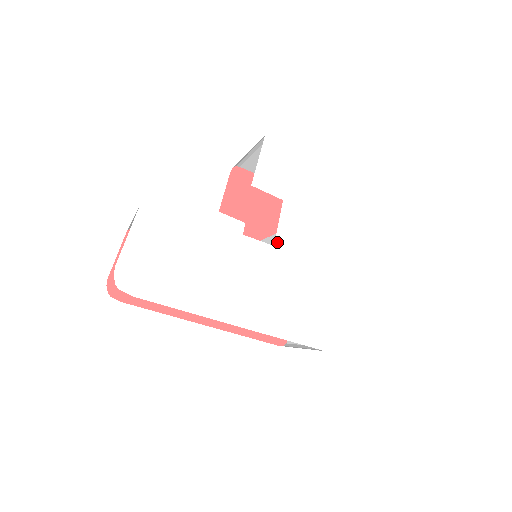
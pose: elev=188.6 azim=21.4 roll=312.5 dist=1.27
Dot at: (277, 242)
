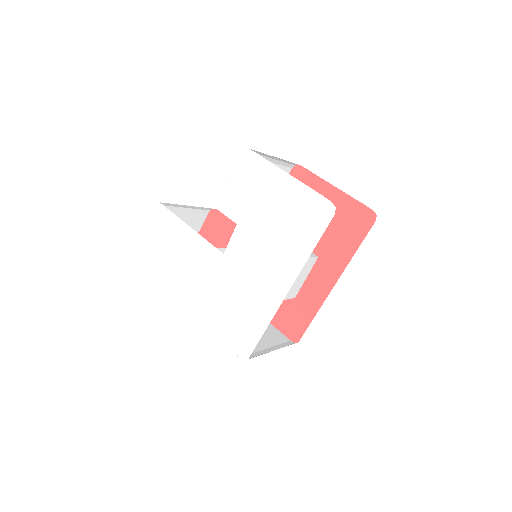
Dot at: (227, 251)
